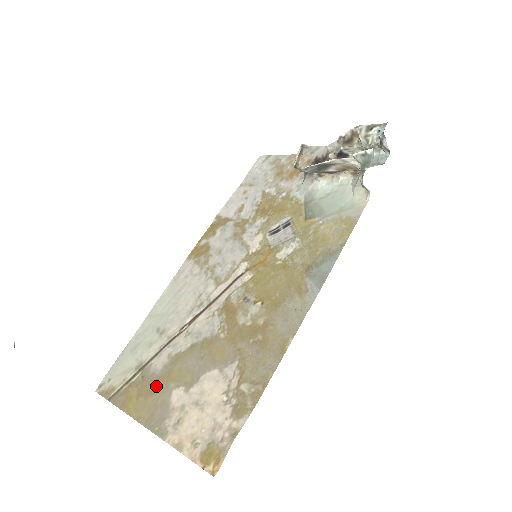
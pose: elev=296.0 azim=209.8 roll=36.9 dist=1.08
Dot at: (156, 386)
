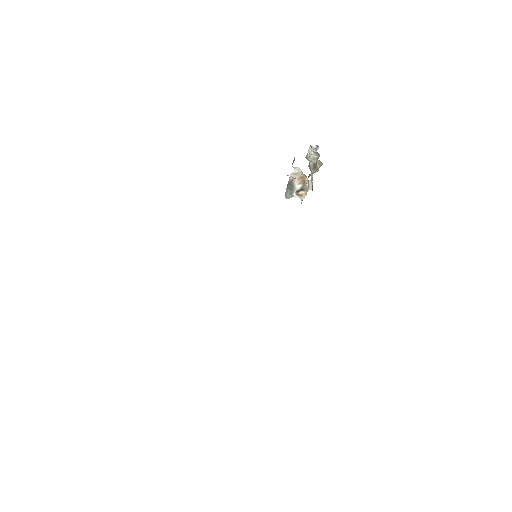
Dot at: occluded
